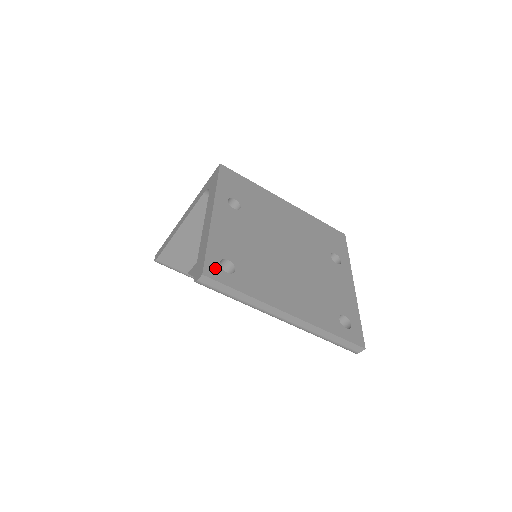
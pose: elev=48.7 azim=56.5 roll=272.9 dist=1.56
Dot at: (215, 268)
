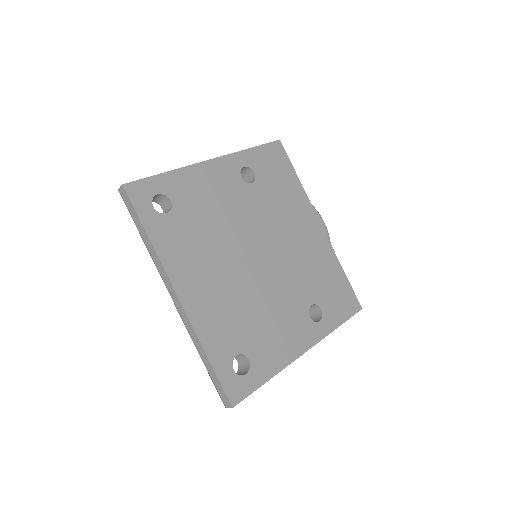
Dot at: (145, 192)
